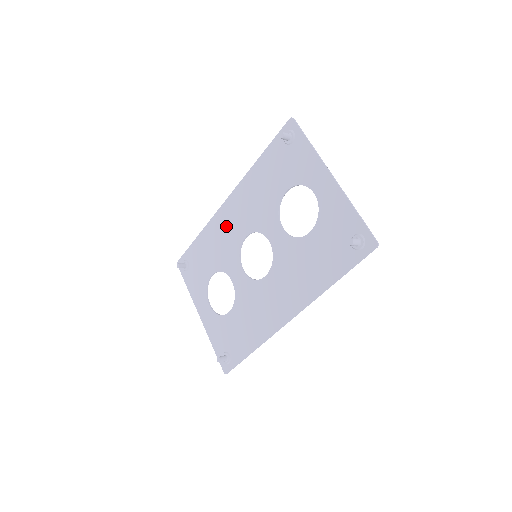
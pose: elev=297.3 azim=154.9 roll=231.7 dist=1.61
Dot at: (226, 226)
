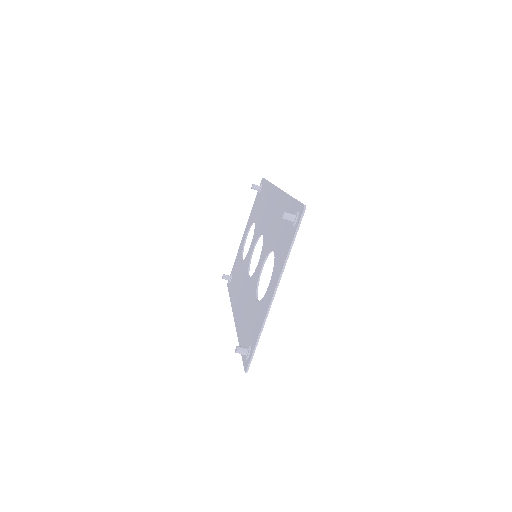
Dot at: (268, 207)
